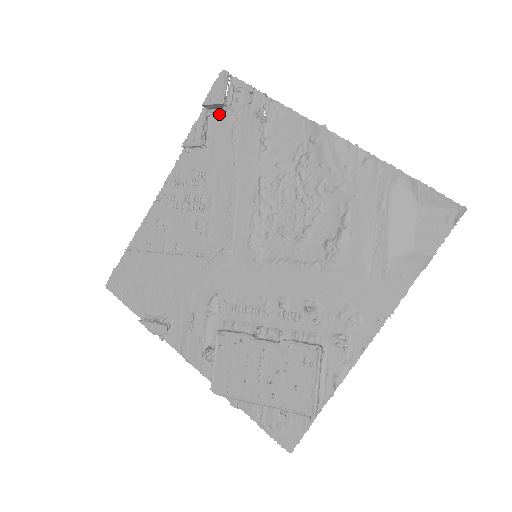
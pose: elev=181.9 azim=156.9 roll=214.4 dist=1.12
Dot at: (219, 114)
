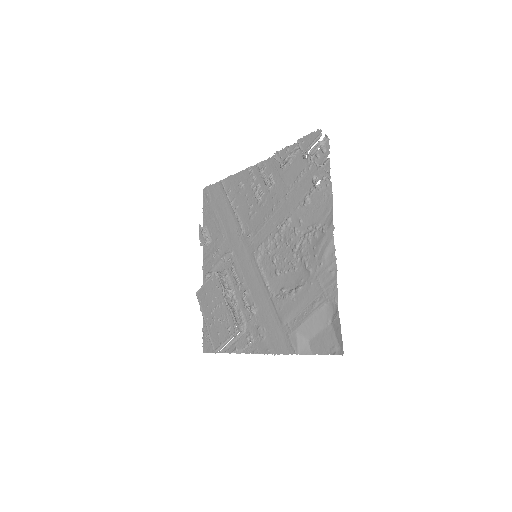
Dot at: (304, 153)
